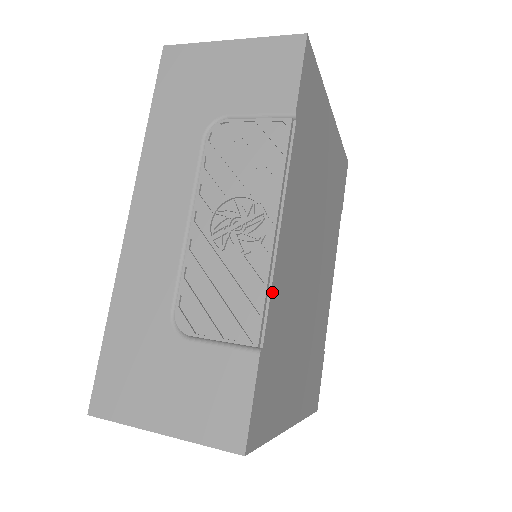
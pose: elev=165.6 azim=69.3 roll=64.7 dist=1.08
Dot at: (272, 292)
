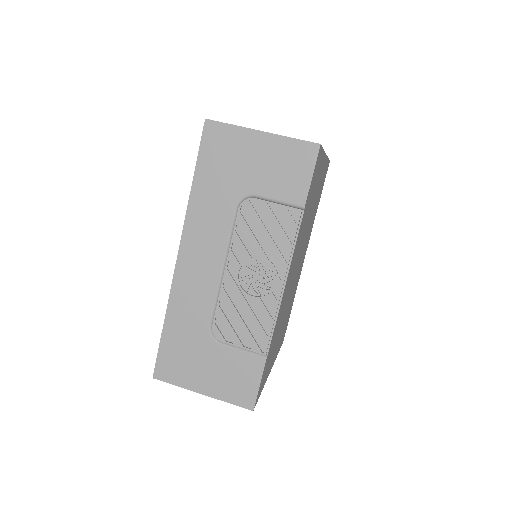
Dot at: (276, 322)
